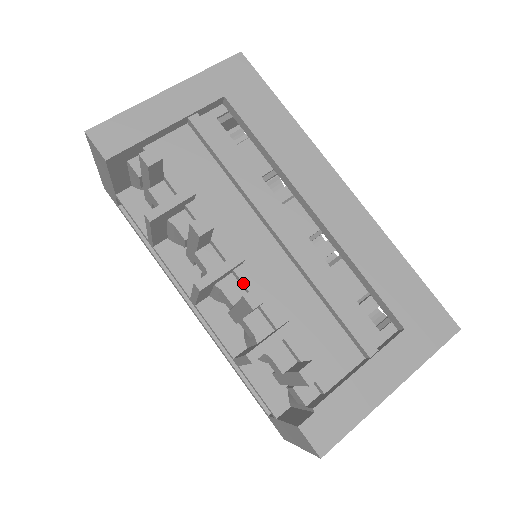
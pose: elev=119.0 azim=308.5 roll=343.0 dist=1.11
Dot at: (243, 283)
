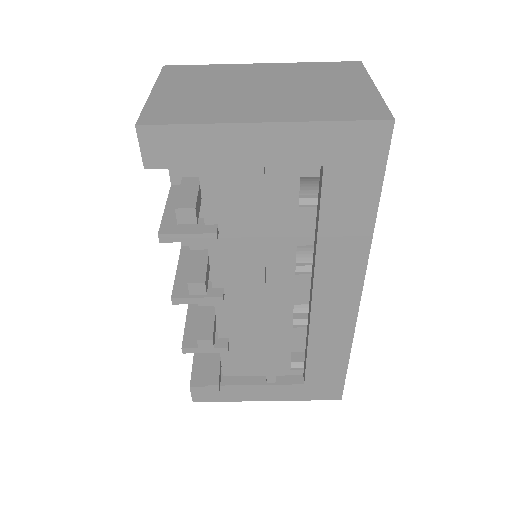
Dot at: (215, 305)
